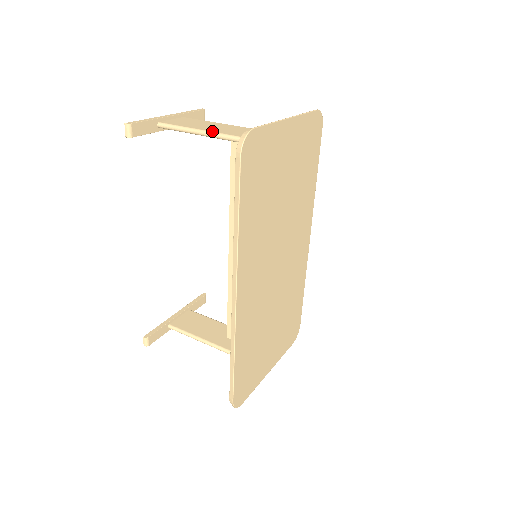
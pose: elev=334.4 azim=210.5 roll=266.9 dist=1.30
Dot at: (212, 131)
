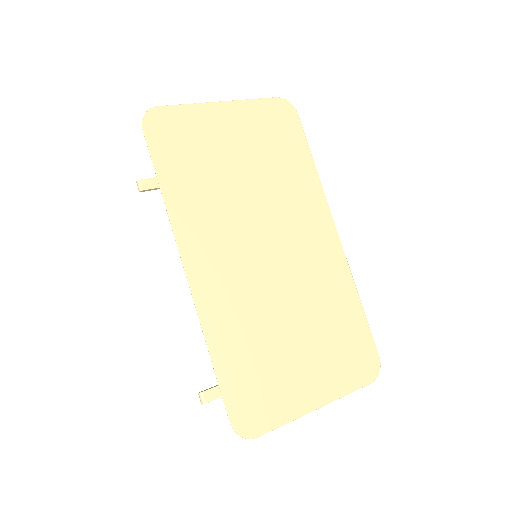
Dot at: occluded
